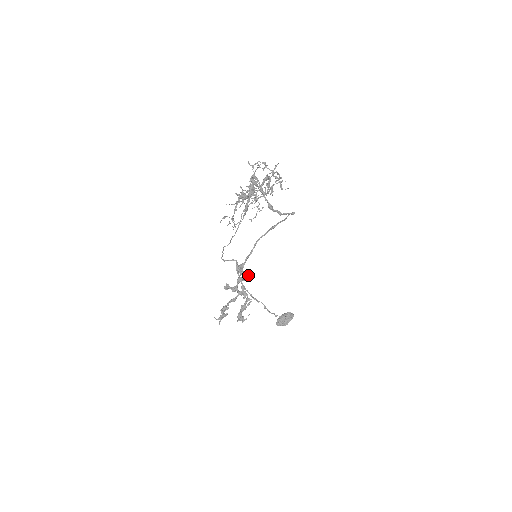
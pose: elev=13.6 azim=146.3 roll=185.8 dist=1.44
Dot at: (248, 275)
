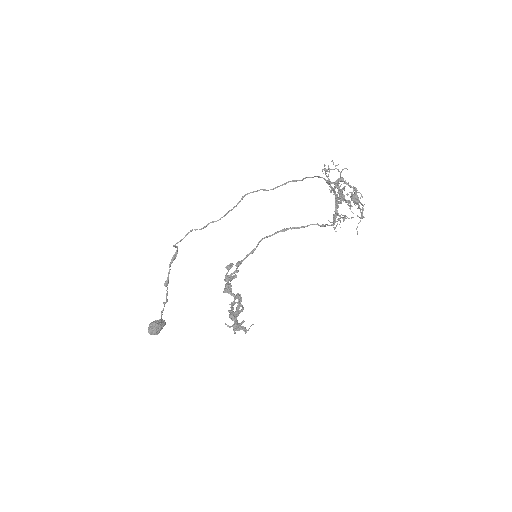
Dot at: occluded
